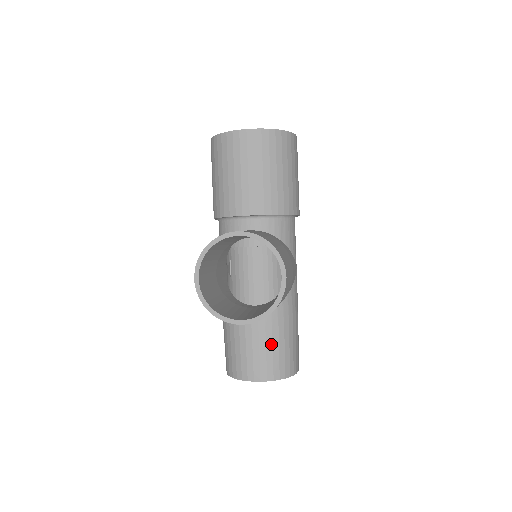
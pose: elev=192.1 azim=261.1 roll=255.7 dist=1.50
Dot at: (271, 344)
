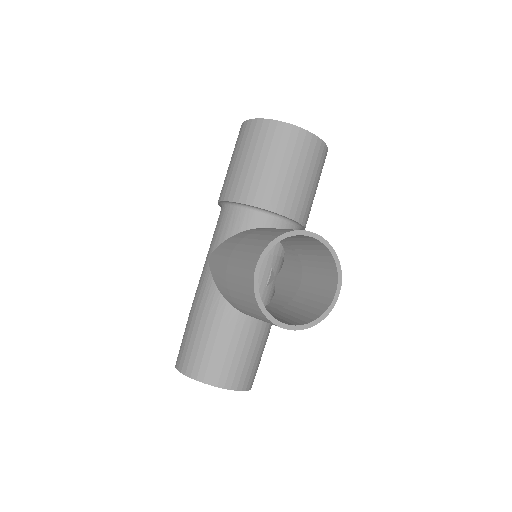
Dot at: (253, 352)
